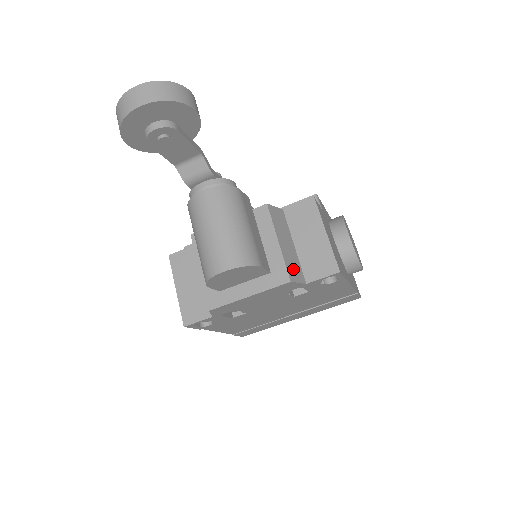
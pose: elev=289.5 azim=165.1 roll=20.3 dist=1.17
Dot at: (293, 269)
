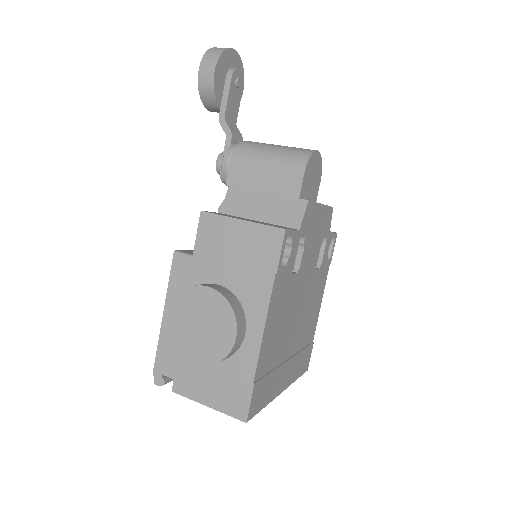
Dot at: occluded
